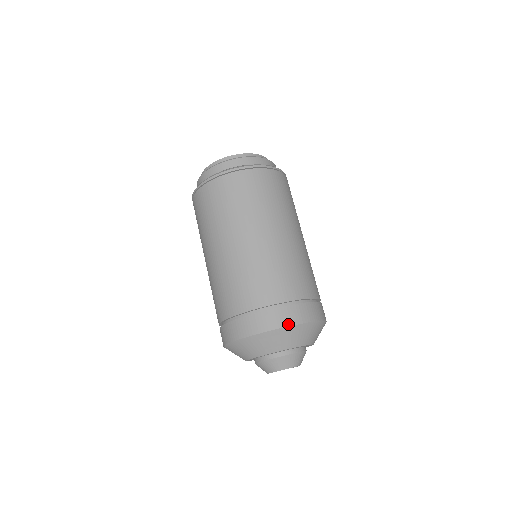
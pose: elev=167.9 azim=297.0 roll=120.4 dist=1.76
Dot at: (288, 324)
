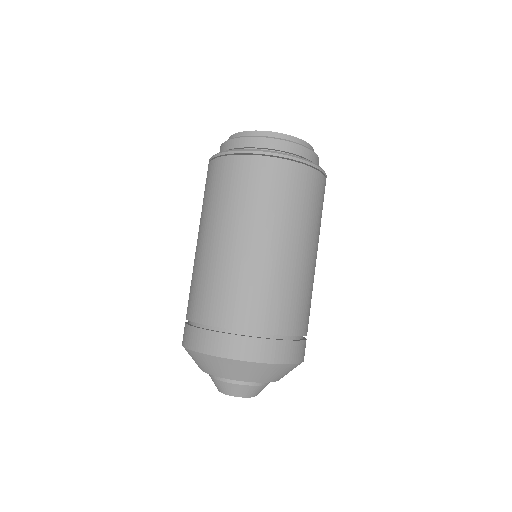
Dot at: (204, 351)
